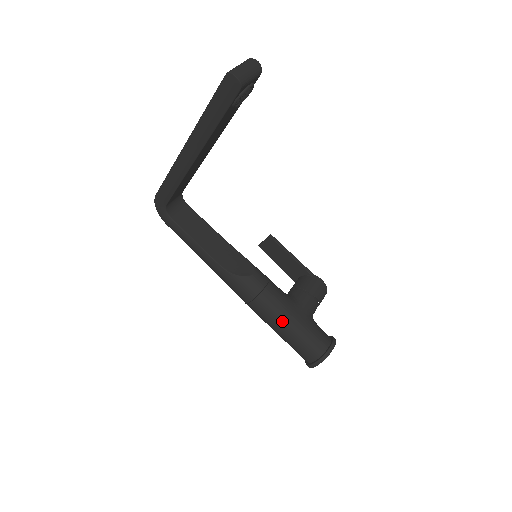
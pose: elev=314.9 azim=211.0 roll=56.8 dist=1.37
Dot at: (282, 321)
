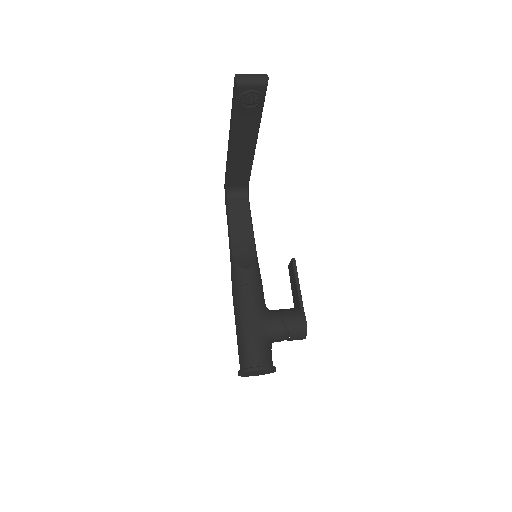
Dot at: (240, 318)
